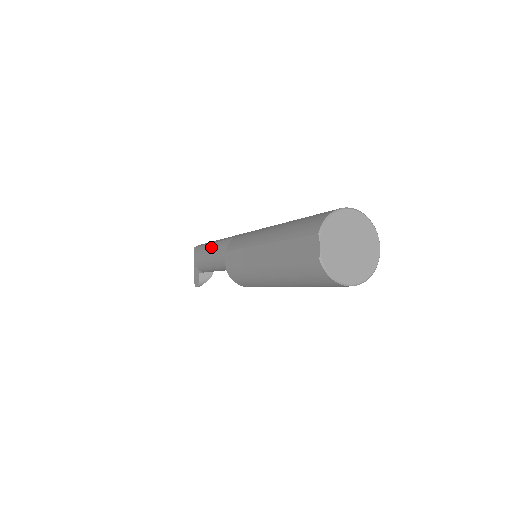
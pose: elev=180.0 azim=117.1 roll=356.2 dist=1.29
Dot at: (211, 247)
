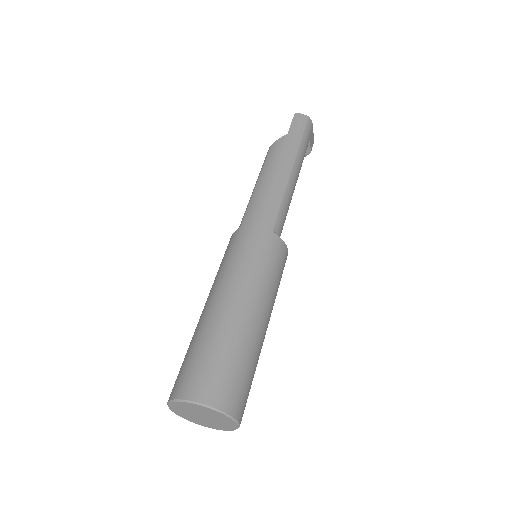
Dot at: (253, 189)
